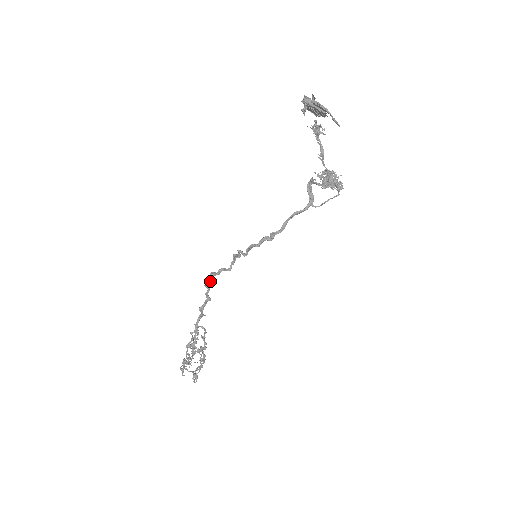
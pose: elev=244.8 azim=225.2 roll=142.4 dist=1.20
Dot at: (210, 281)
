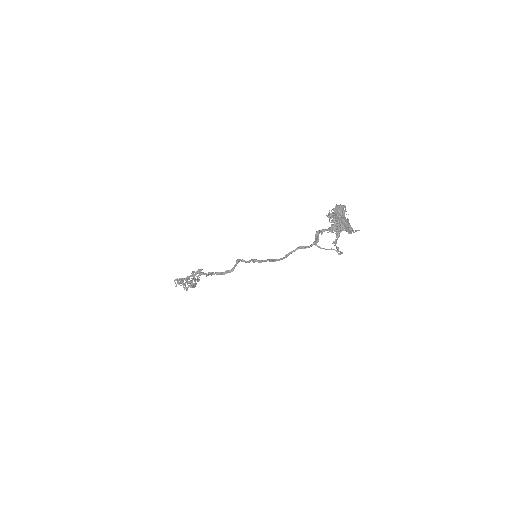
Dot at: (213, 273)
